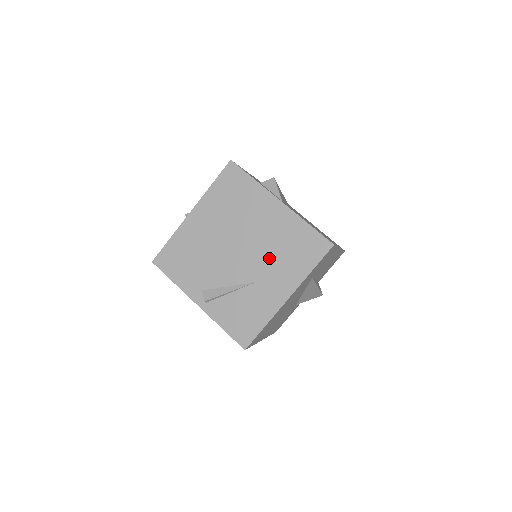
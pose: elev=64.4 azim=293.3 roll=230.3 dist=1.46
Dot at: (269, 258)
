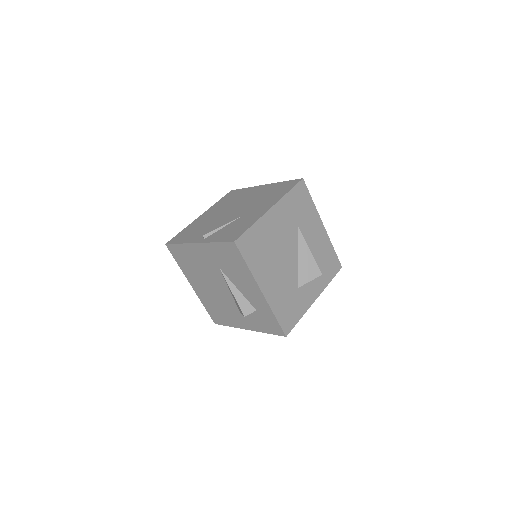
Dot at: (256, 202)
